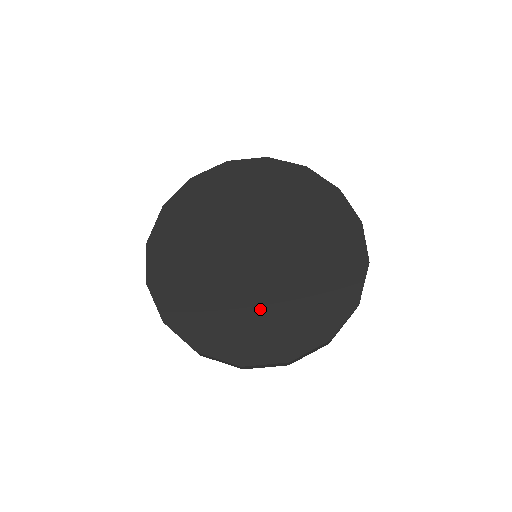
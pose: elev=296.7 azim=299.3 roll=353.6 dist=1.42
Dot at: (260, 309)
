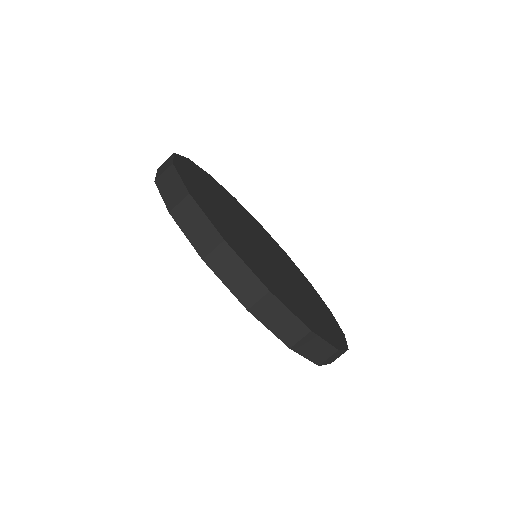
Dot at: (225, 215)
